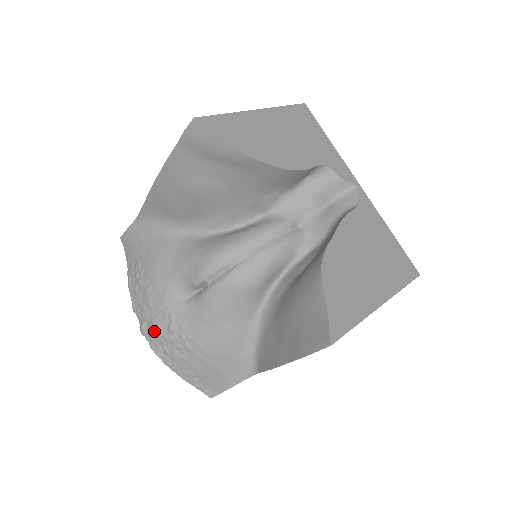
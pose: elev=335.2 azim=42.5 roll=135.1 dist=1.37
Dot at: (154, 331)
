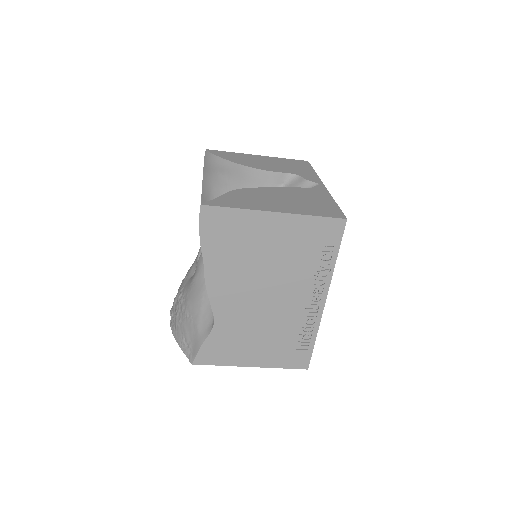
Dot at: (173, 305)
